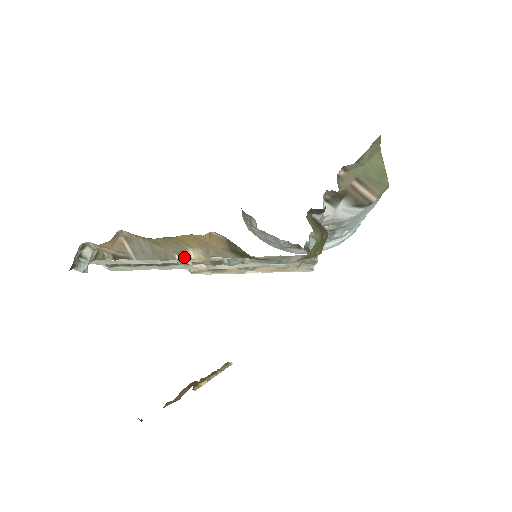
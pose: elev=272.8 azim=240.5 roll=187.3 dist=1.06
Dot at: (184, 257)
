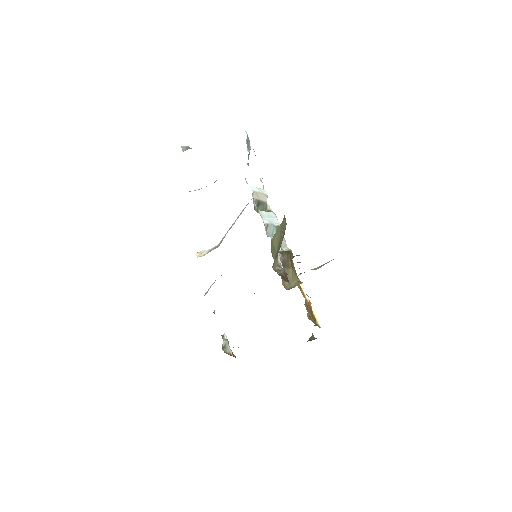
Dot at: occluded
